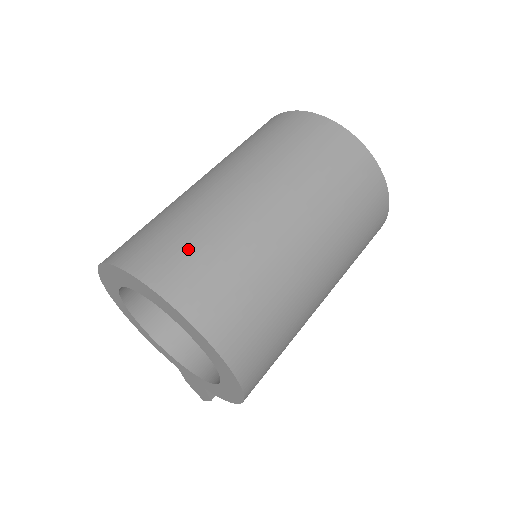
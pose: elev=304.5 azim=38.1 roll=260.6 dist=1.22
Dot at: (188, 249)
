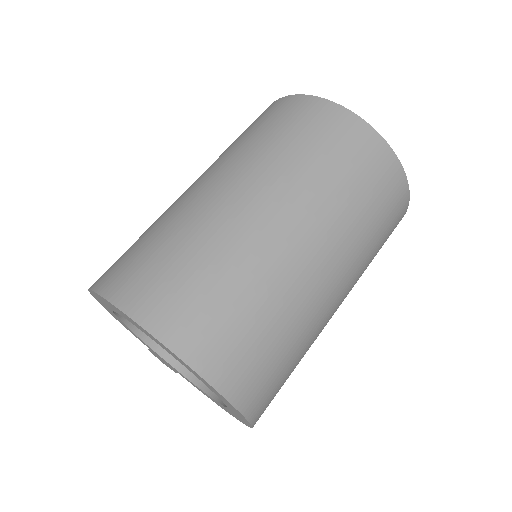
Dot at: (235, 321)
